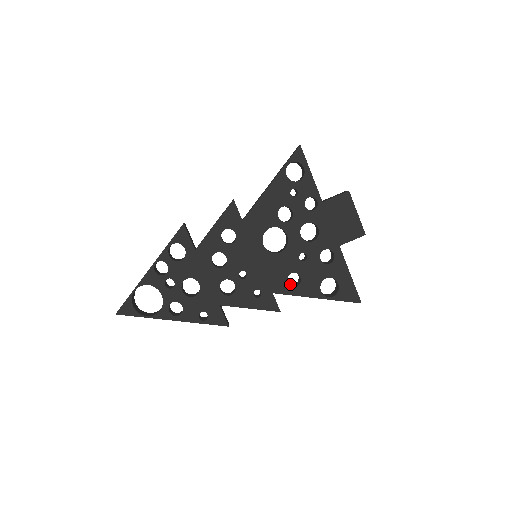
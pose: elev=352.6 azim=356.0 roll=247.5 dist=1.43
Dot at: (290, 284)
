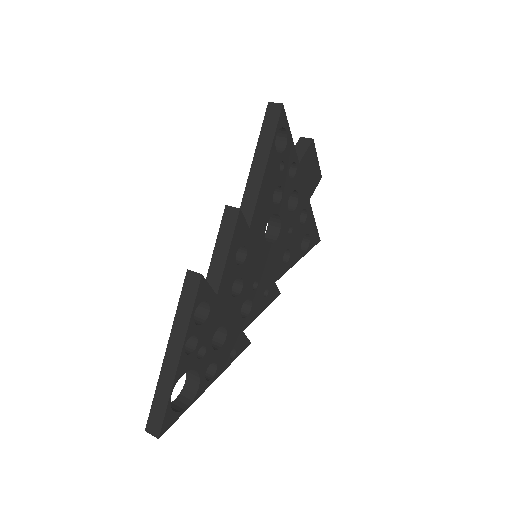
Dot at: occluded
